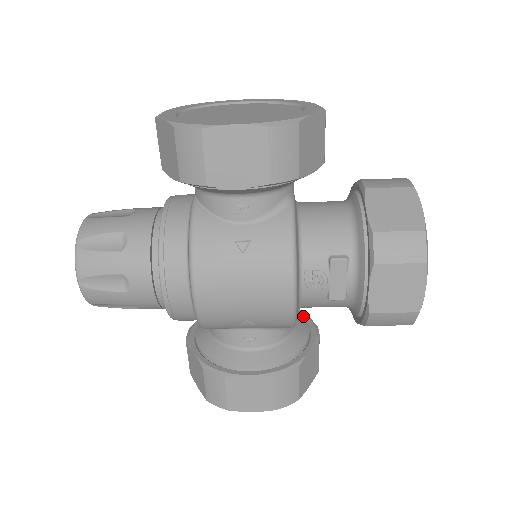
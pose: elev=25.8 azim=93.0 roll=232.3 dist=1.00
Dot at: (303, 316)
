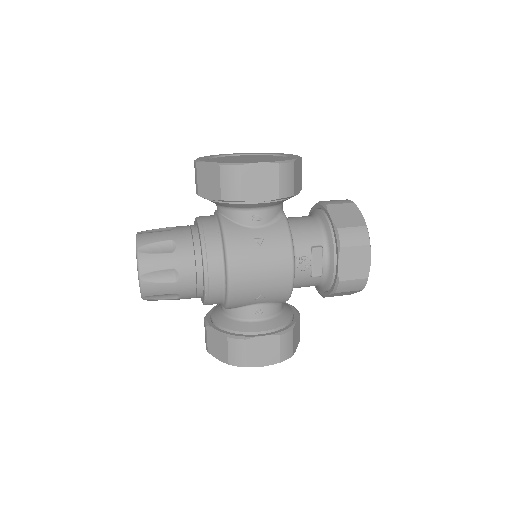
Dot at: occluded
